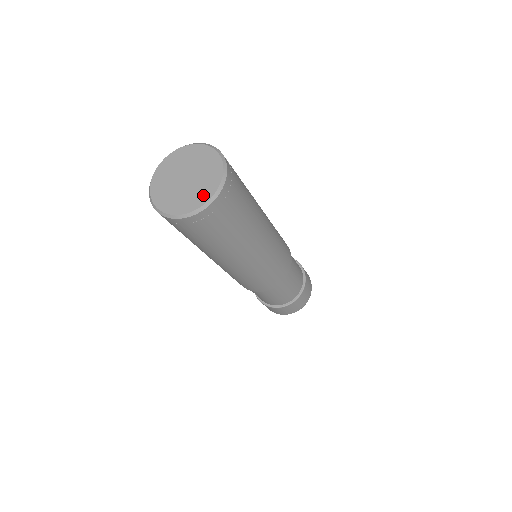
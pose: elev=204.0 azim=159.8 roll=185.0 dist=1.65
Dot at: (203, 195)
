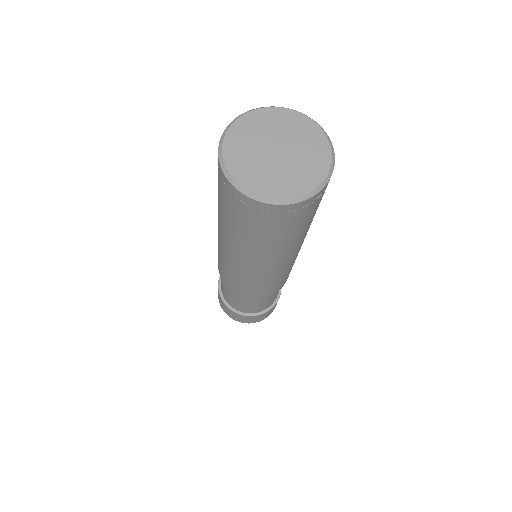
Dot at: (281, 188)
